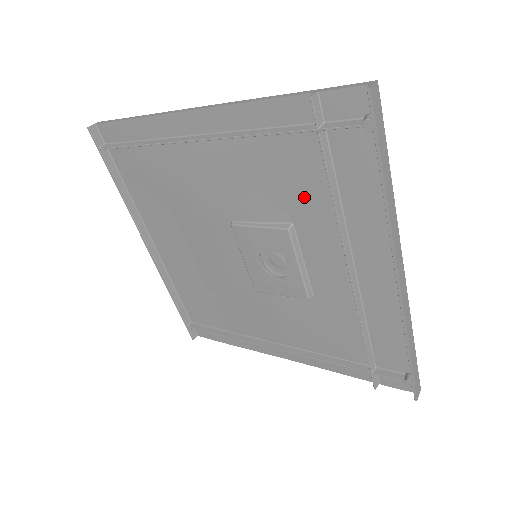
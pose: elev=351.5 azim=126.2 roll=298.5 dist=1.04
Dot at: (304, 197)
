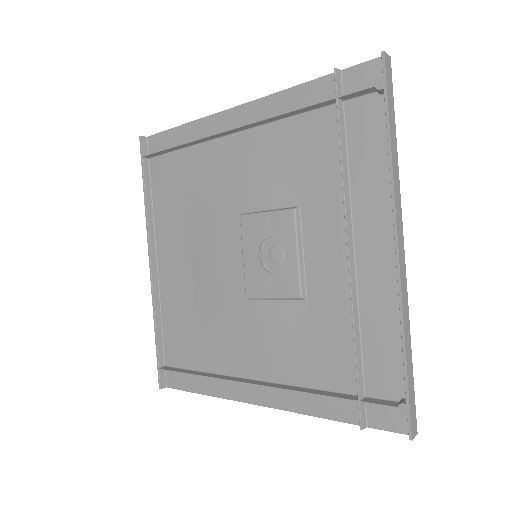
Dot at: (315, 174)
